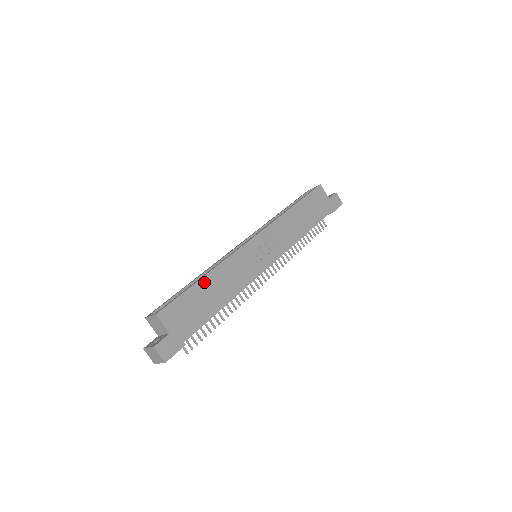
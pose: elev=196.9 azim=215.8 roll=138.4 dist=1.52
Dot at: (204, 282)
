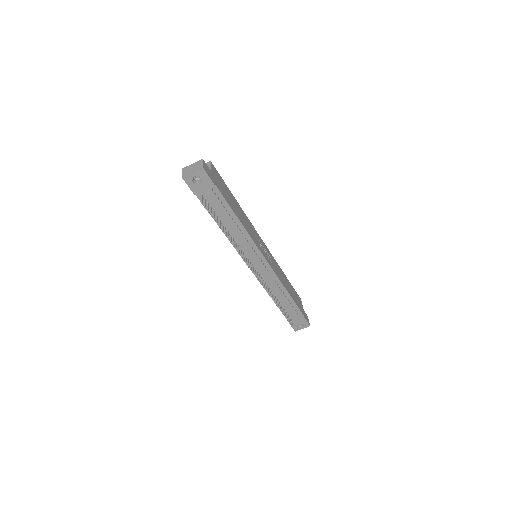
Dot at: (235, 201)
